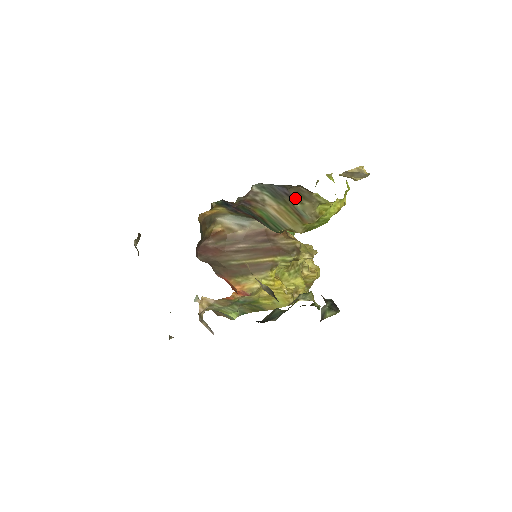
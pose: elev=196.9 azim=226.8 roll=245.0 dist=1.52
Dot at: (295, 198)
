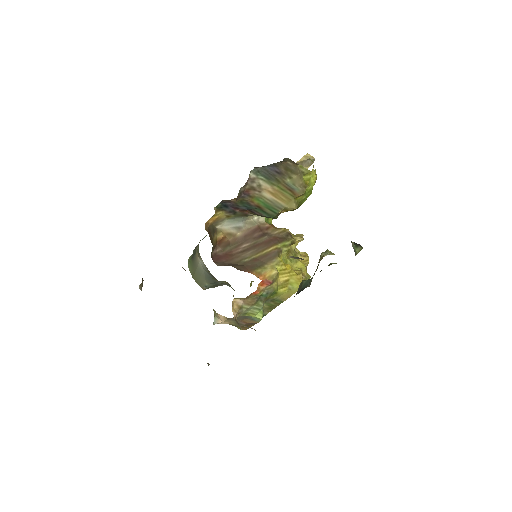
Dot at: (285, 174)
